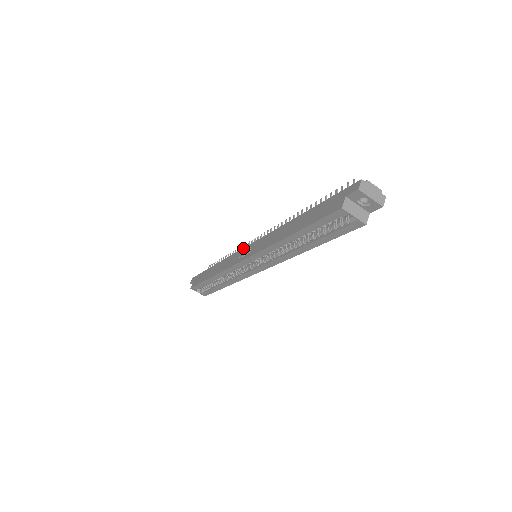
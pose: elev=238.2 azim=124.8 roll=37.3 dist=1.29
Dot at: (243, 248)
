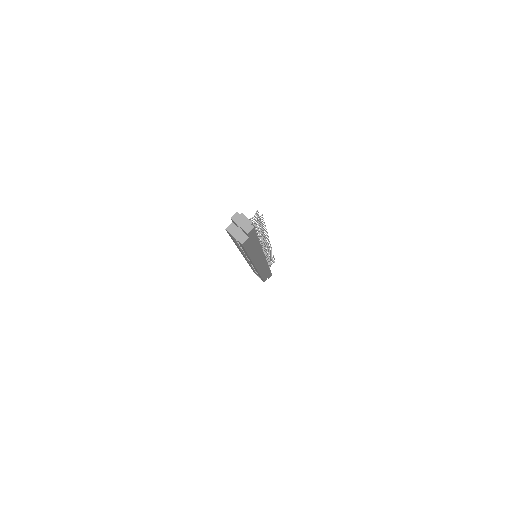
Dot at: occluded
